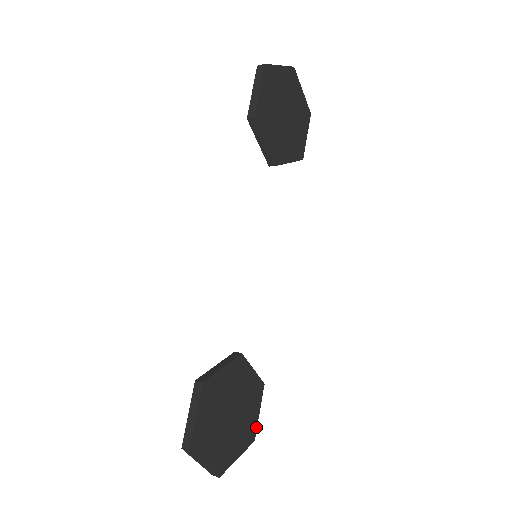
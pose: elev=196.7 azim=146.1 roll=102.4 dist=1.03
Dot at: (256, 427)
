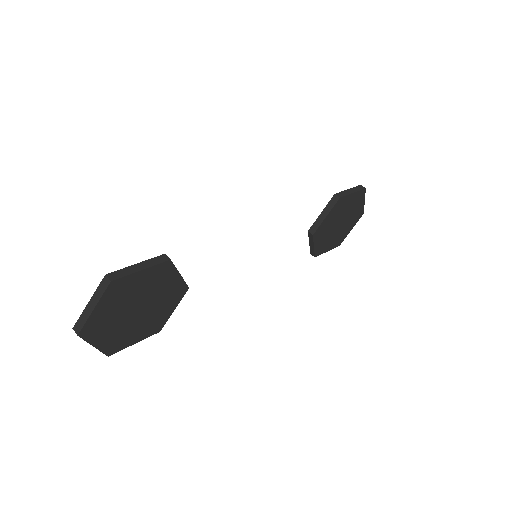
Dot at: (121, 349)
